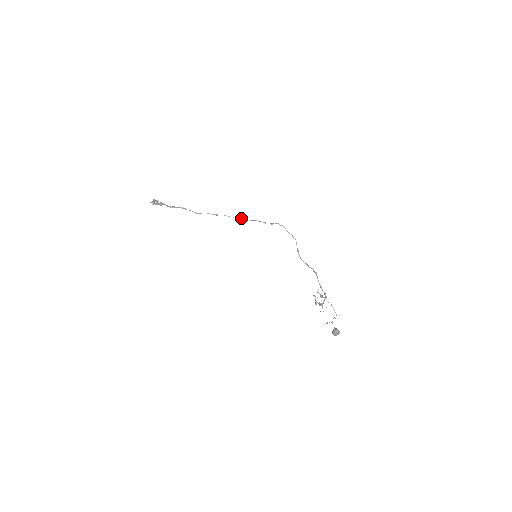
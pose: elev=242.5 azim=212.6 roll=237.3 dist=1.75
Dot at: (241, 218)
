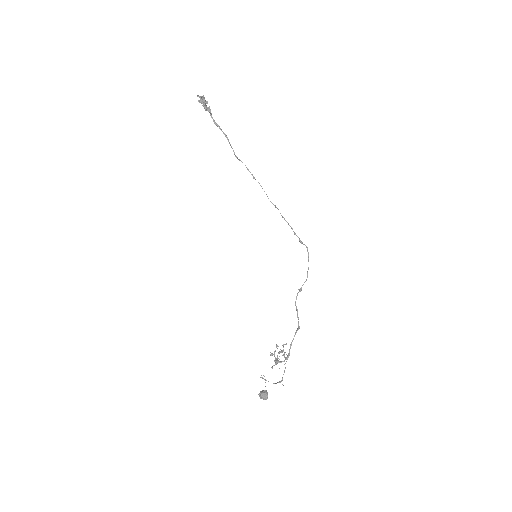
Dot at: occluded
